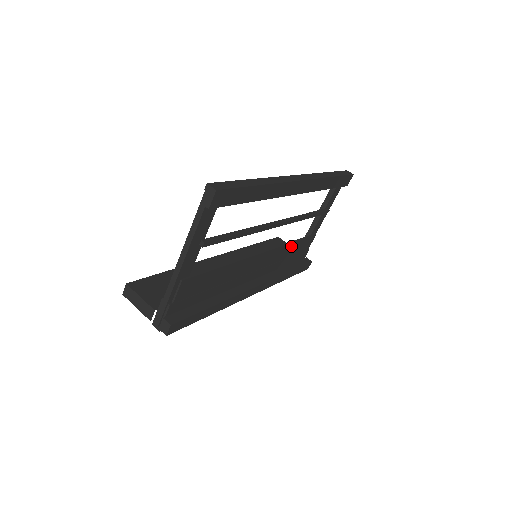
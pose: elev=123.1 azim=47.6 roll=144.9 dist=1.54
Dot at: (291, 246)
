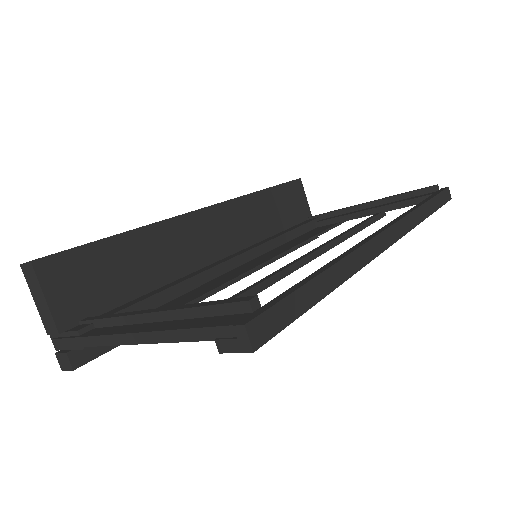
Dot at: occluded
